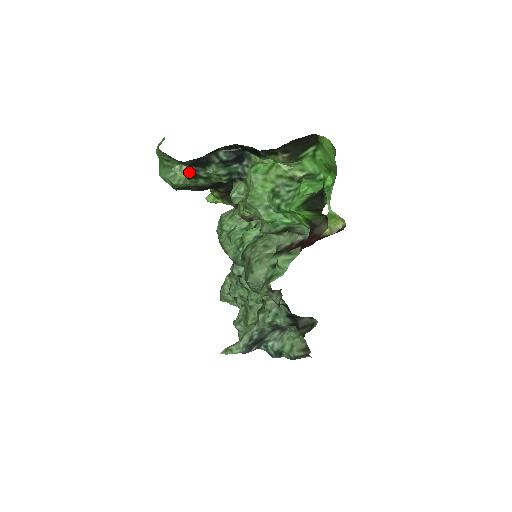
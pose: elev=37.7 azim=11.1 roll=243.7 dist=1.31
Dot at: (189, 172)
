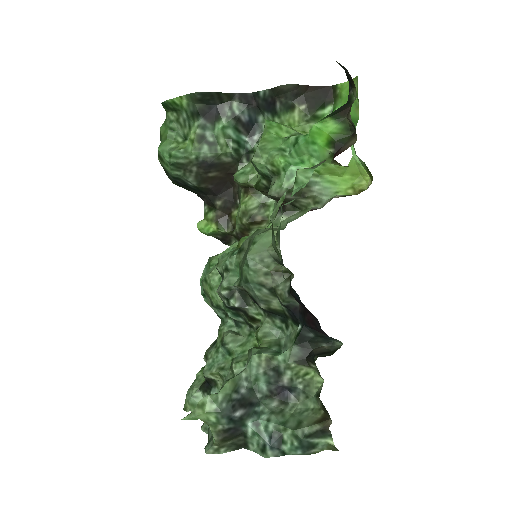
Dot at: (195, 130)
